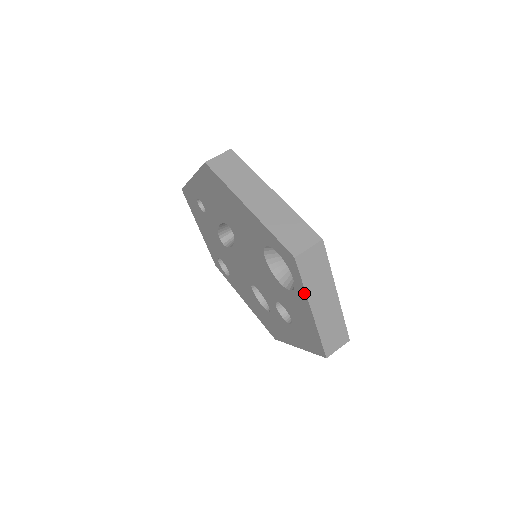
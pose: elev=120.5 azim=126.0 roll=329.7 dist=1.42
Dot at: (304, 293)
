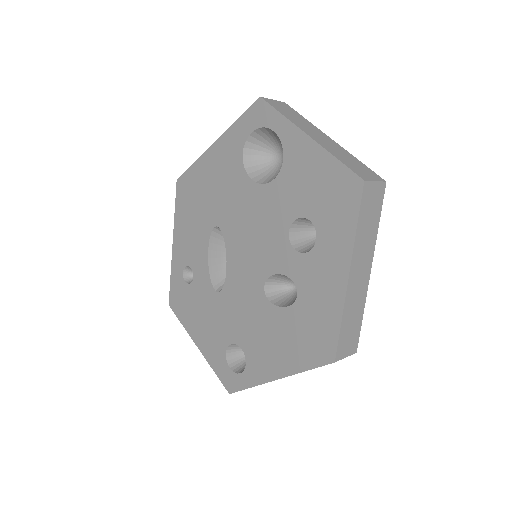
Dot at: (288, 124)
